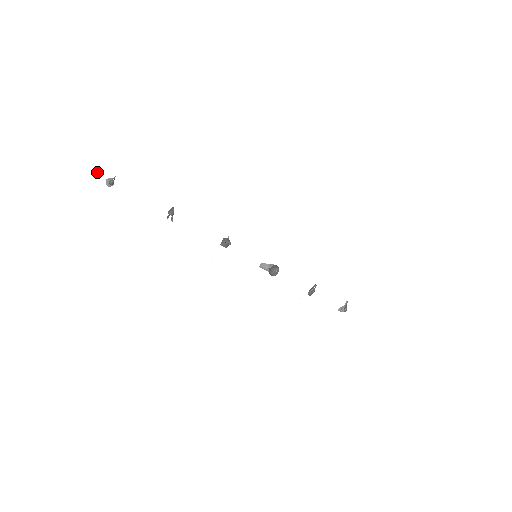
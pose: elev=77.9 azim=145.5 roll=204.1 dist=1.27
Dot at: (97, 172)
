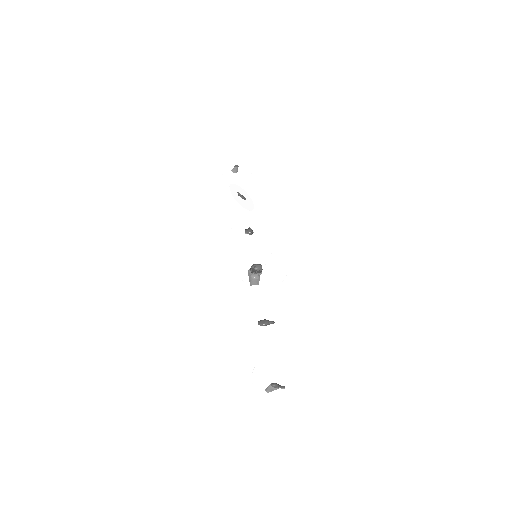
Dot at: (236, 160)
